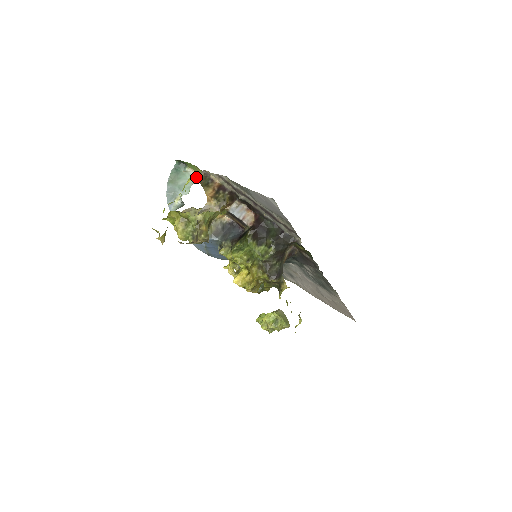
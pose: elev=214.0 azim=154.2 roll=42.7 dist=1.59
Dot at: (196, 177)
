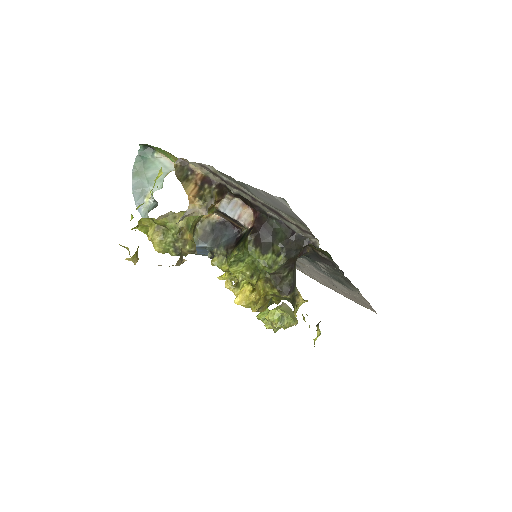
Dot at: (169, 165)
